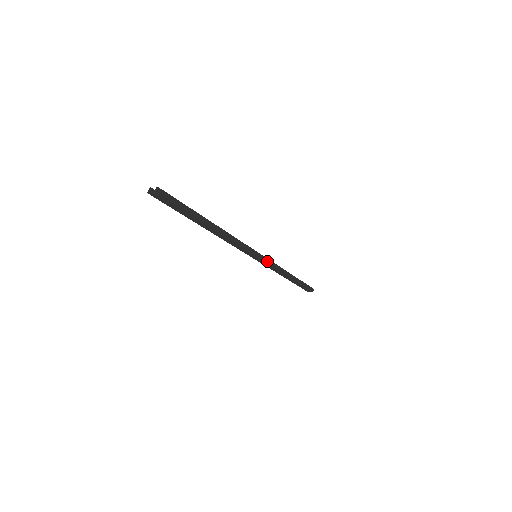
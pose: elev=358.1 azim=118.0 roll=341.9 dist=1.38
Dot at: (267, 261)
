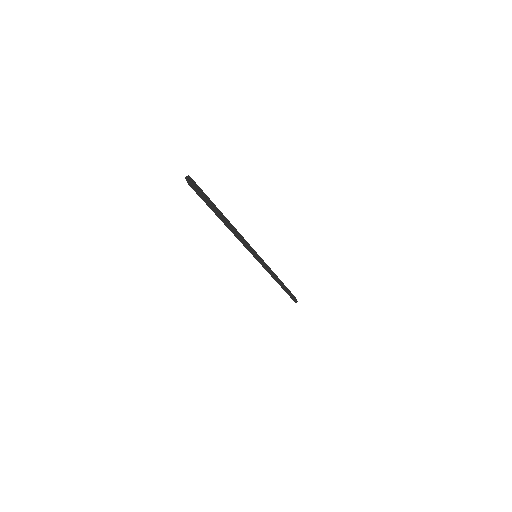
Dot at: (263, 264)
